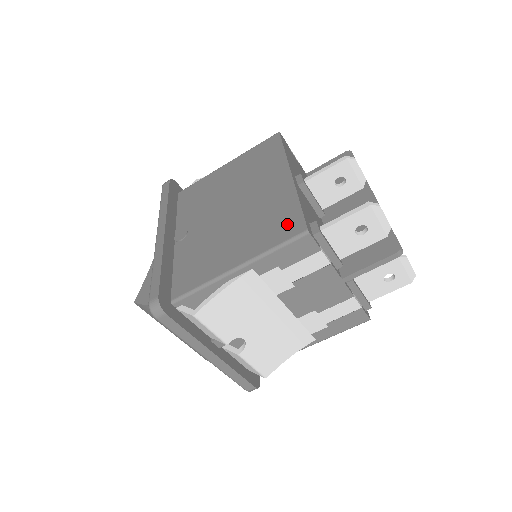
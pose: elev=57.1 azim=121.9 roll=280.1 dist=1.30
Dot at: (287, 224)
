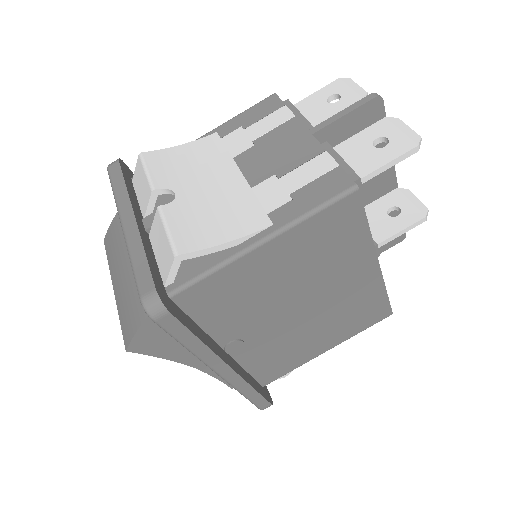
Dot at: occluded
